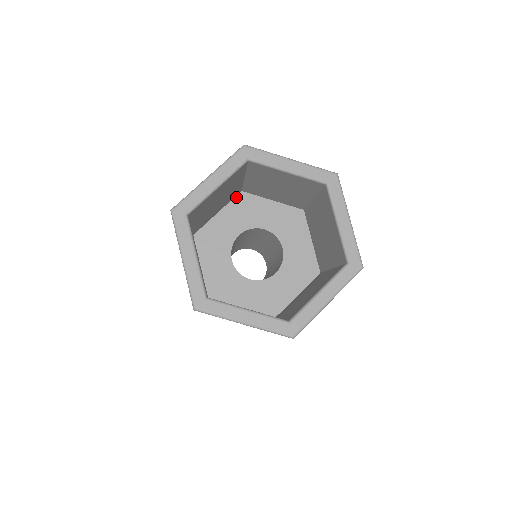
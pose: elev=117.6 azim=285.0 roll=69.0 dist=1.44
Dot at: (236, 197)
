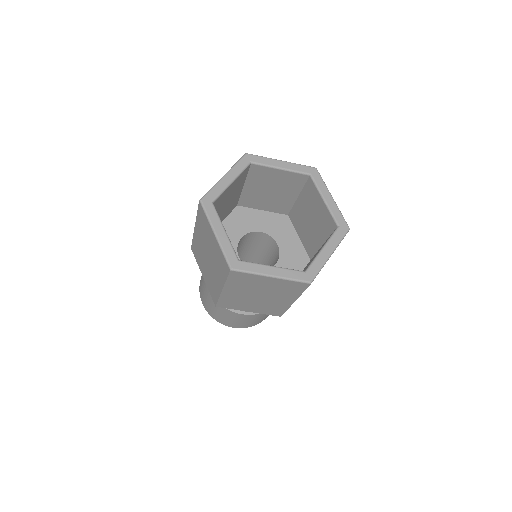
Dot at: (281, 214)
